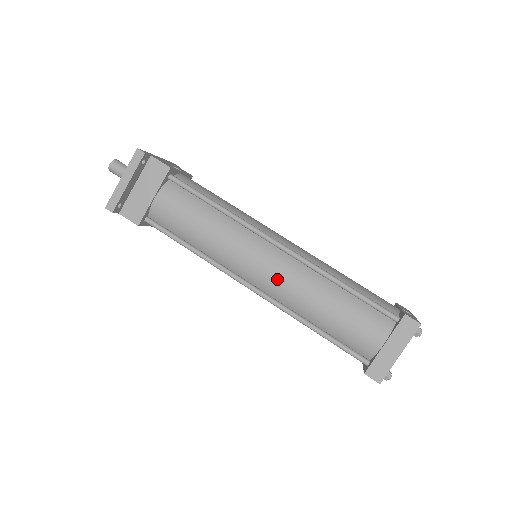
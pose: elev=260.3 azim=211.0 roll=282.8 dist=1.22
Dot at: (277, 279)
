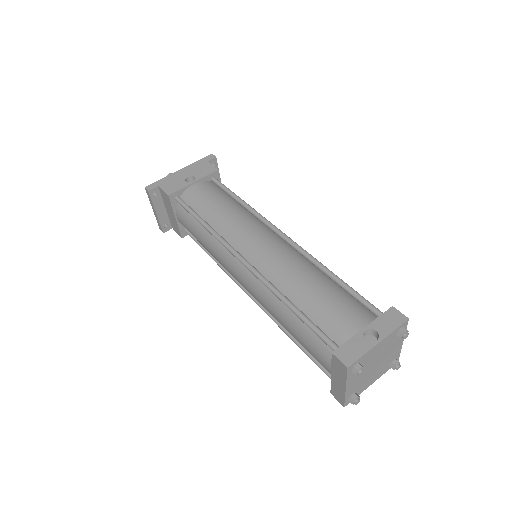
Dot at: (251, 292)
